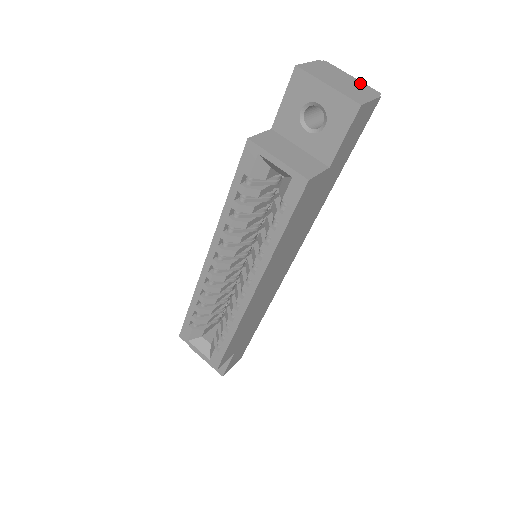
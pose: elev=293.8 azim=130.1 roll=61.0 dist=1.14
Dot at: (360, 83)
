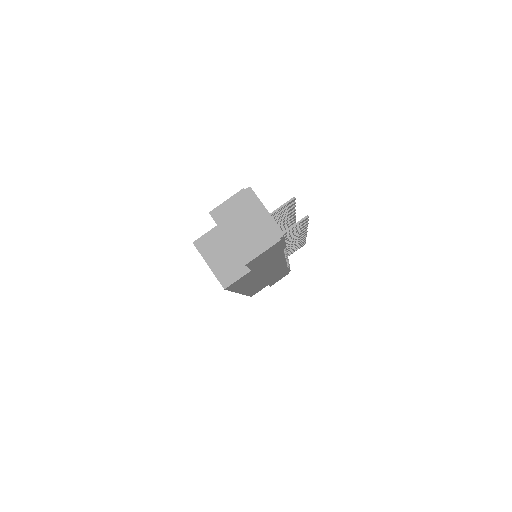
Dot at: (269, 221)
